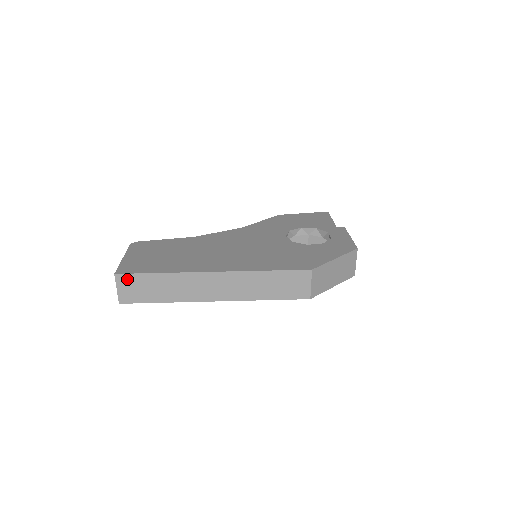
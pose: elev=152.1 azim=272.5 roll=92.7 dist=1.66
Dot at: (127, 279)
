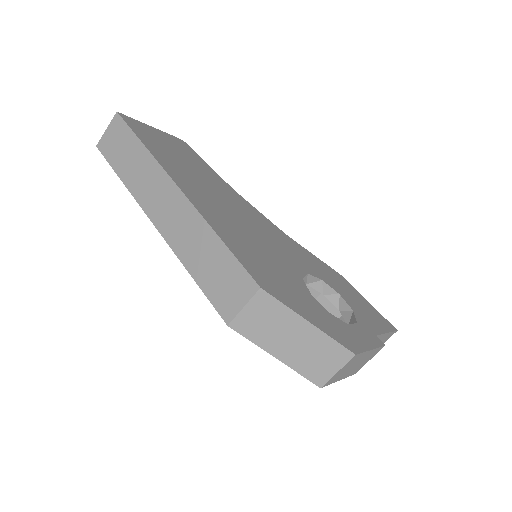
Dot at: (120, 126)
